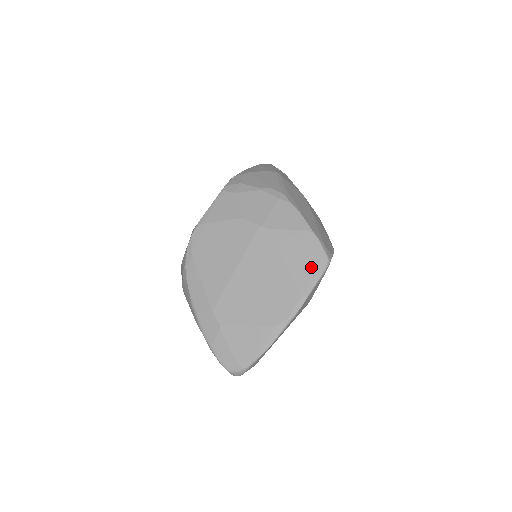
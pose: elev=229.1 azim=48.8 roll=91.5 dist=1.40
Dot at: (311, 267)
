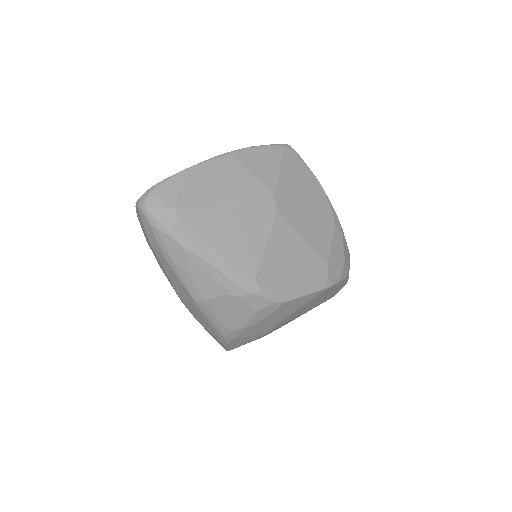
Dot at: occluded
